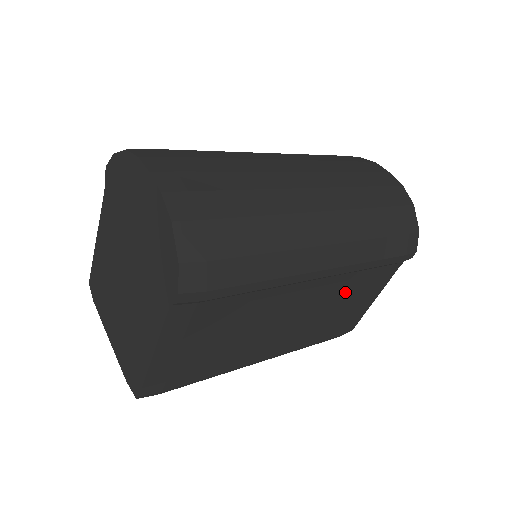
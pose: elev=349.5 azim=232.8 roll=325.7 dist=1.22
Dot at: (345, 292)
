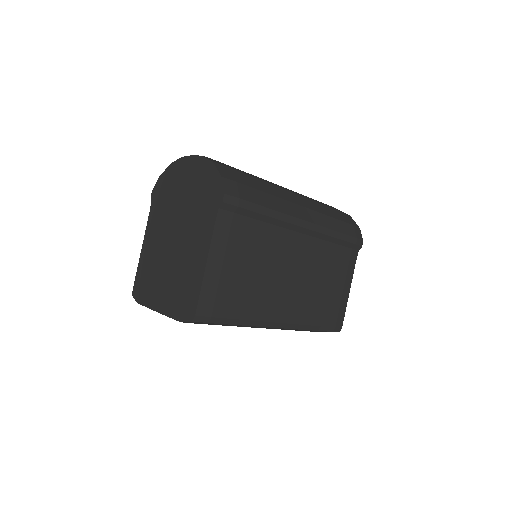
Dot at: (325, 264)
